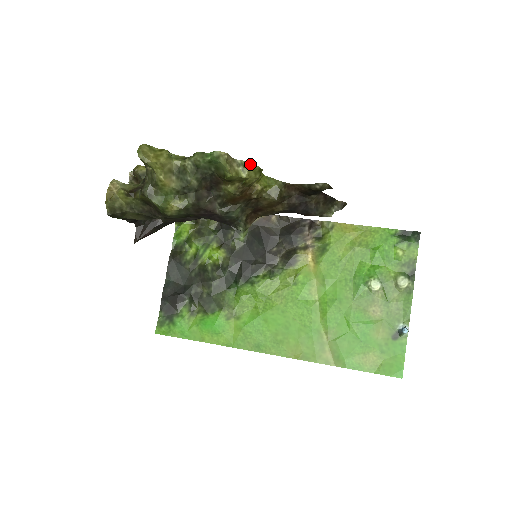
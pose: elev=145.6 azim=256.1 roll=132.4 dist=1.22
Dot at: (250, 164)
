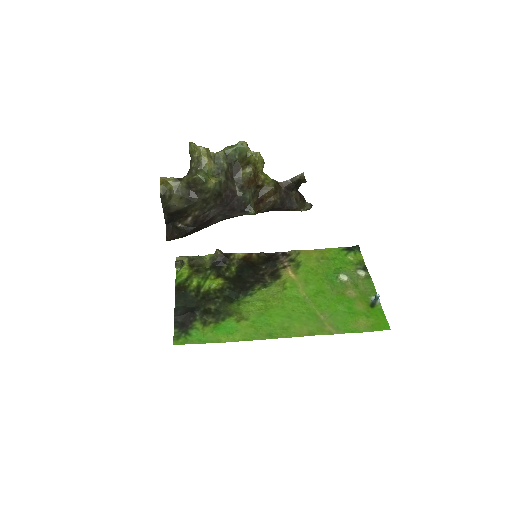
Dot at: (259, 154)
